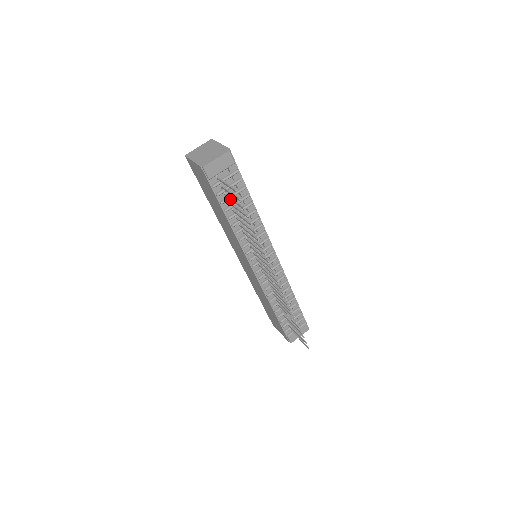
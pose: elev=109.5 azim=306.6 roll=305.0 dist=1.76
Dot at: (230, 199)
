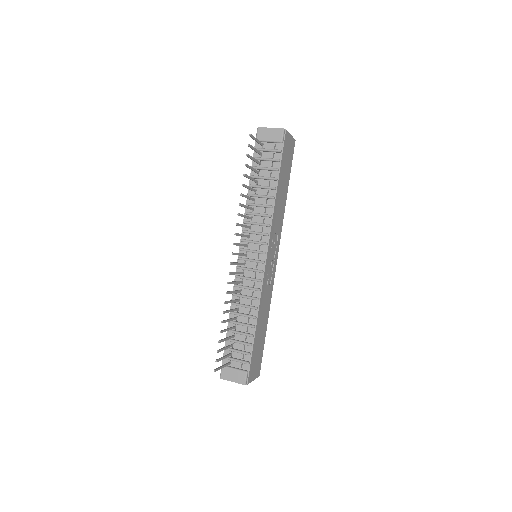
Dot at: (256, 161)
